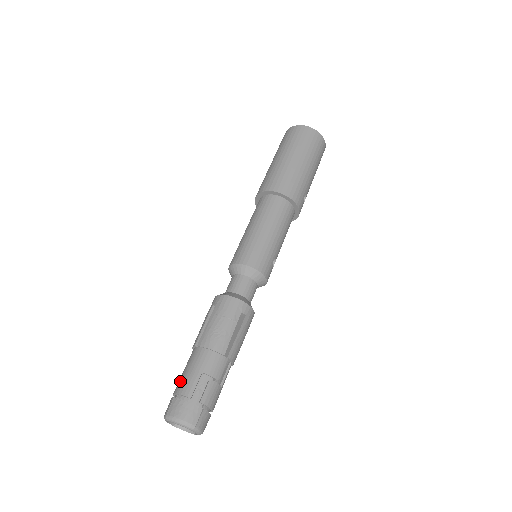
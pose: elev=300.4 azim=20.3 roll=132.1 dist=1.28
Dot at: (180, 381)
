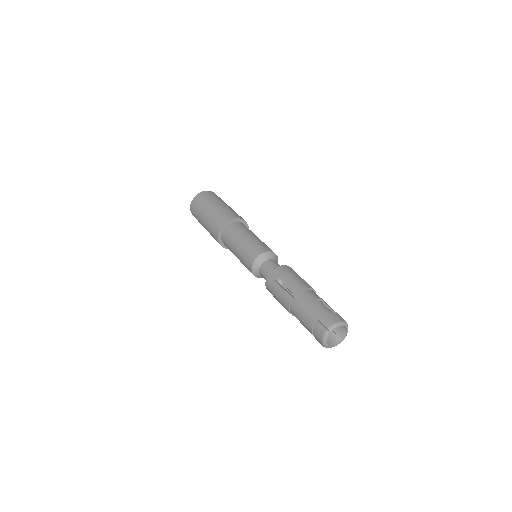
Dot at: (309, 315)
